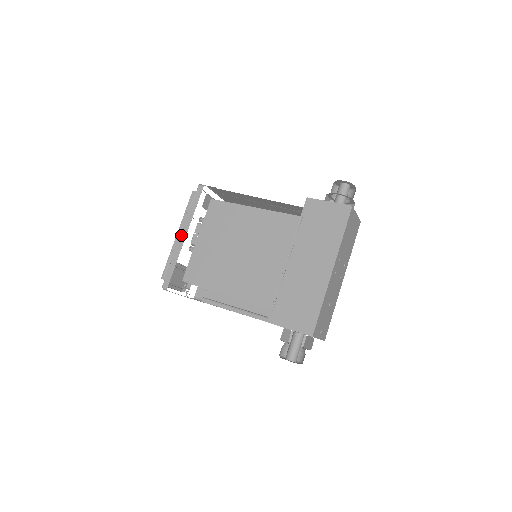
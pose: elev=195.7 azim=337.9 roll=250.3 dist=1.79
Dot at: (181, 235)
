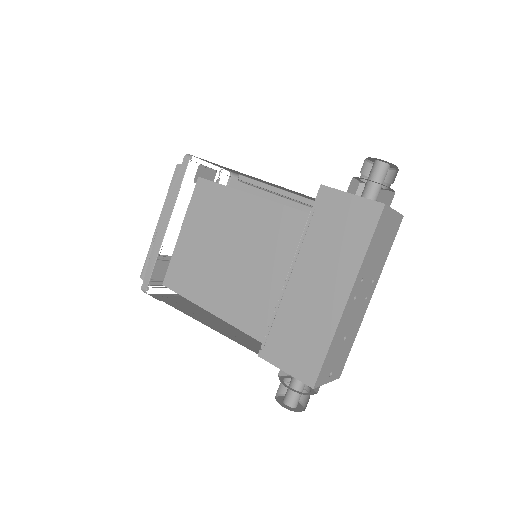
Dot at: (162, 223)
